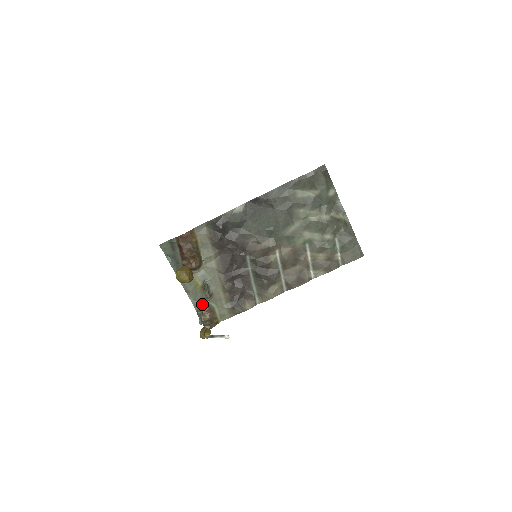
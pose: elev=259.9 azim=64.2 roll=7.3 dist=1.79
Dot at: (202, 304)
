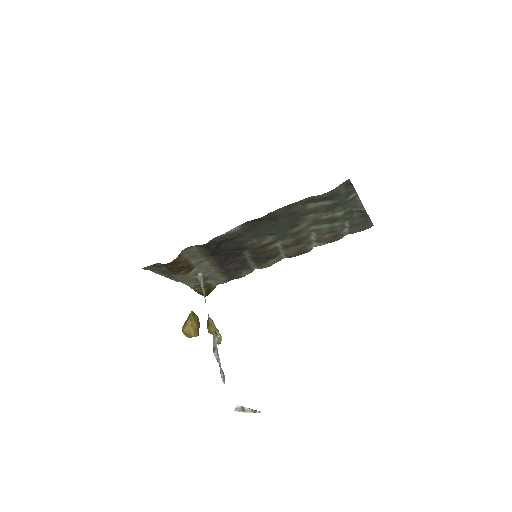
Dot at: (197, 285)
